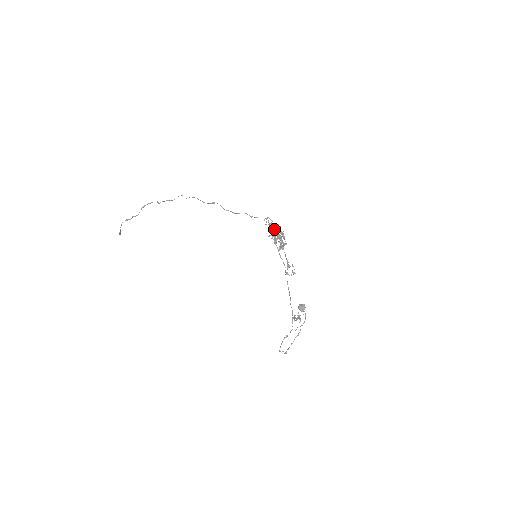
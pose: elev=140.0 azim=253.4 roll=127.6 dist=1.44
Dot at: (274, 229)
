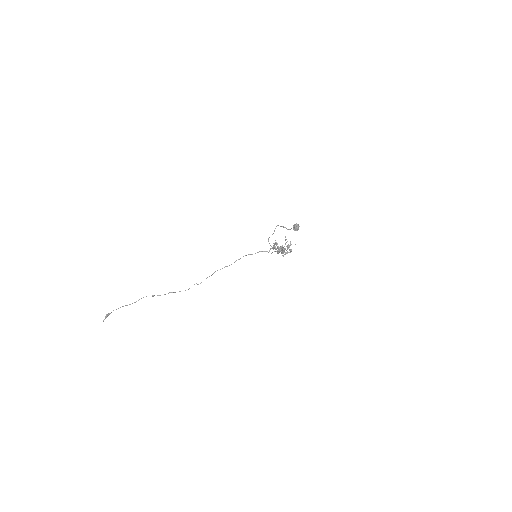
Dot at: occluded
